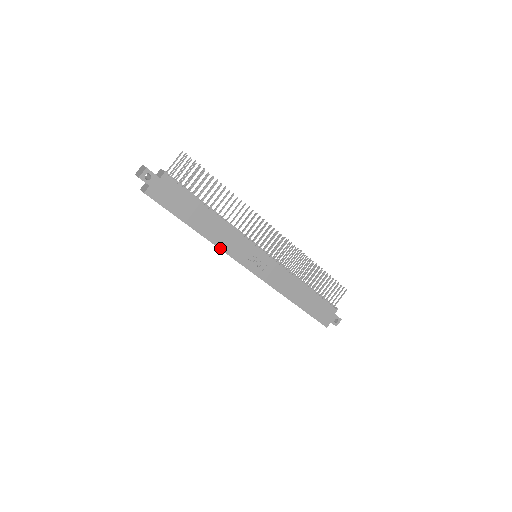
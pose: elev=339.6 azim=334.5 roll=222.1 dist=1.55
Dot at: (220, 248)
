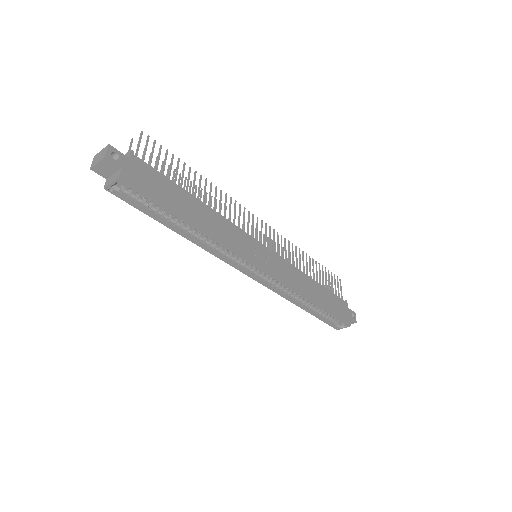
Dot at: (225, 244)
